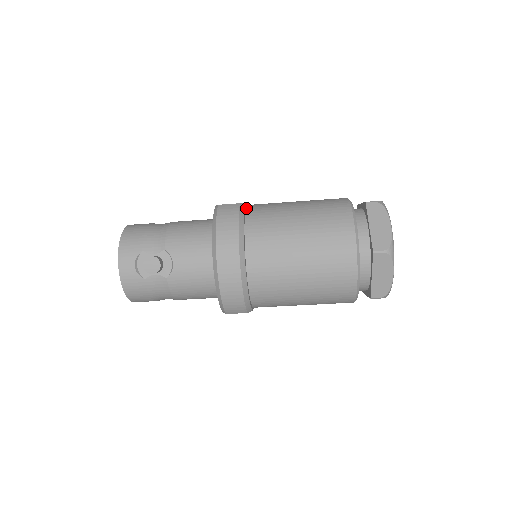
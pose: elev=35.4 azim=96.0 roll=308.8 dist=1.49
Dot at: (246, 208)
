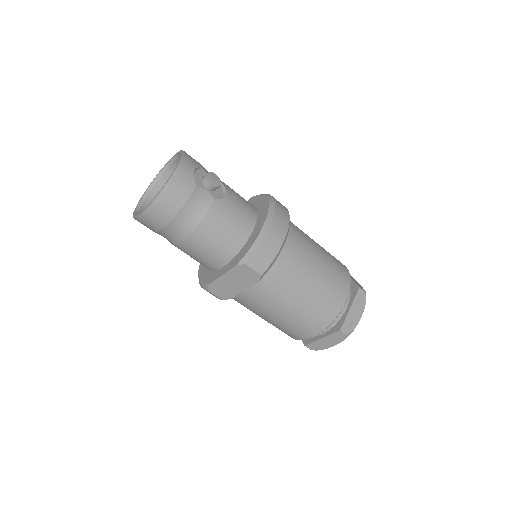
Dot at: occluded
